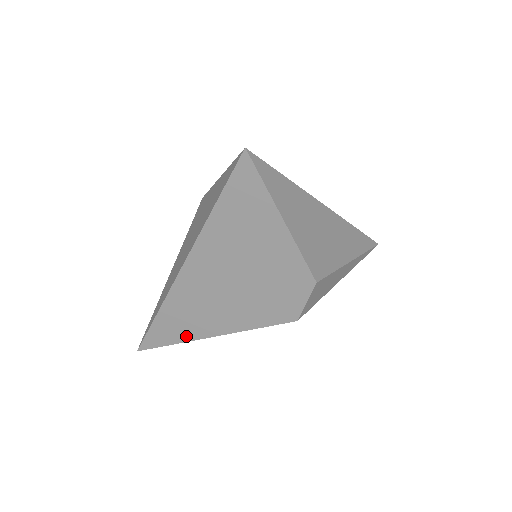
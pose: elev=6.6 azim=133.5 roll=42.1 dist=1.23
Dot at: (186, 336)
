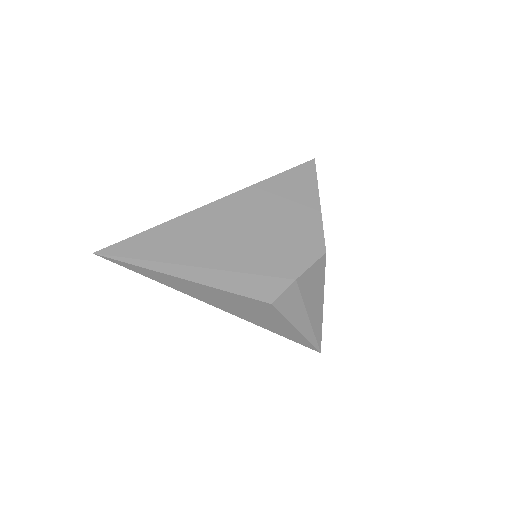
Dot at: (171, 256)
